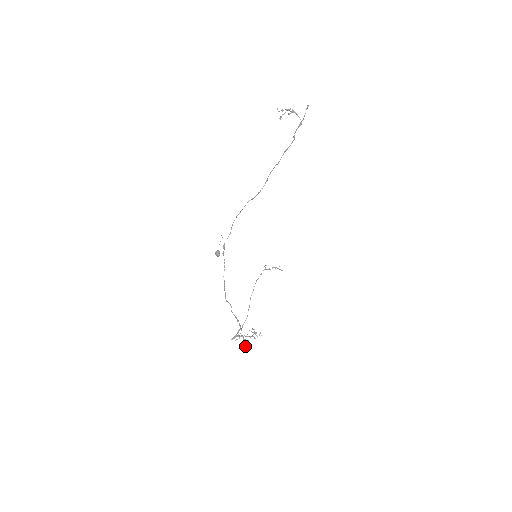
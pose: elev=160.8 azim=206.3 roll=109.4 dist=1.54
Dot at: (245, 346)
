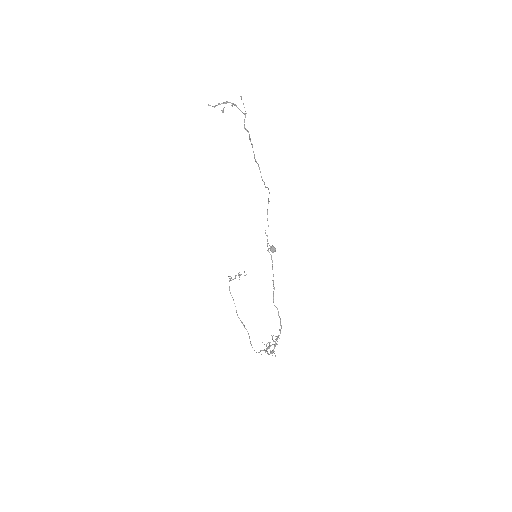
Dot at: (275, 356)
